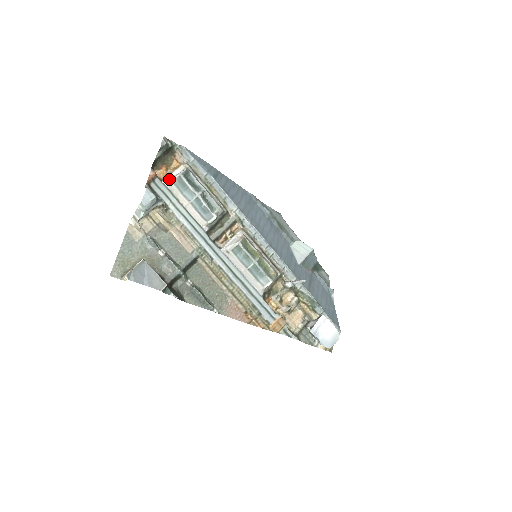
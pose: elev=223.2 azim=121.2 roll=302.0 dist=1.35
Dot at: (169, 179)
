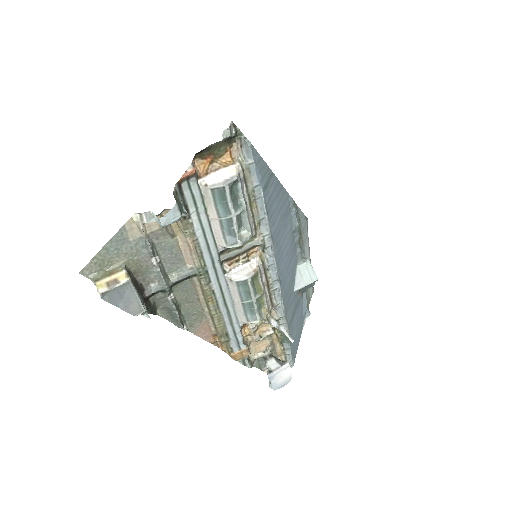
Dot at: (209, 182)
